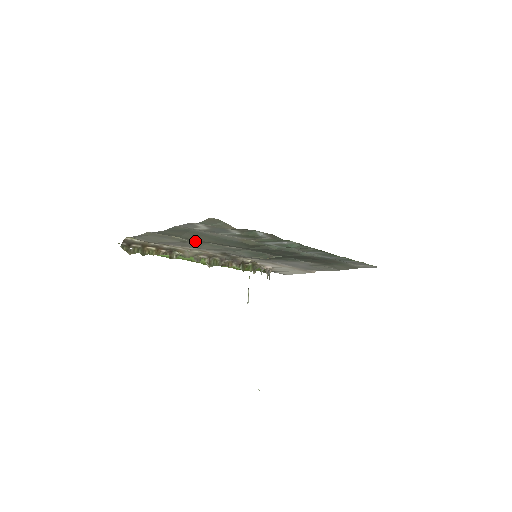
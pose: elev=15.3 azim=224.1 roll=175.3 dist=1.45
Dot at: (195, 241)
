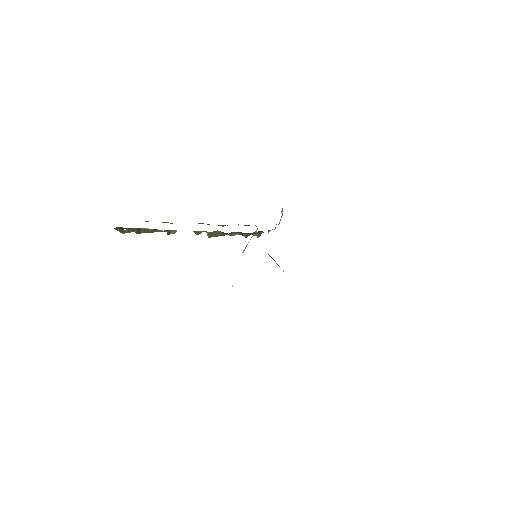
Dot at: occluded
